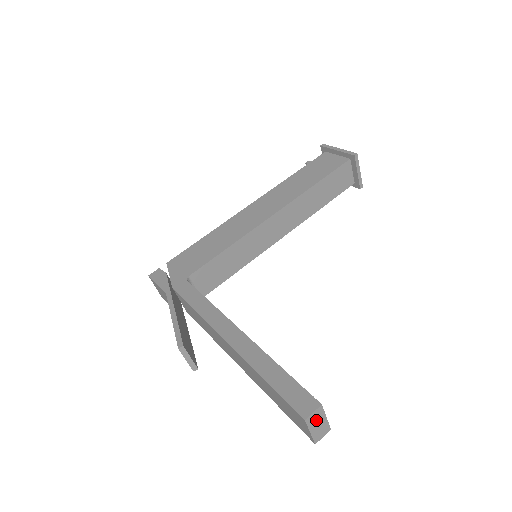
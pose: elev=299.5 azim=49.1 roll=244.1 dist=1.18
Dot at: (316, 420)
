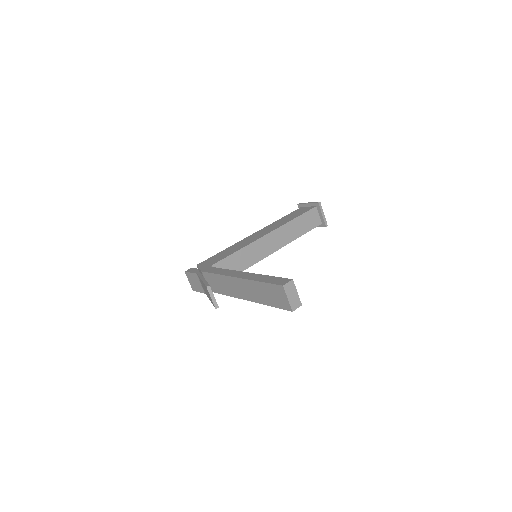
Dot at: (291, 290)
